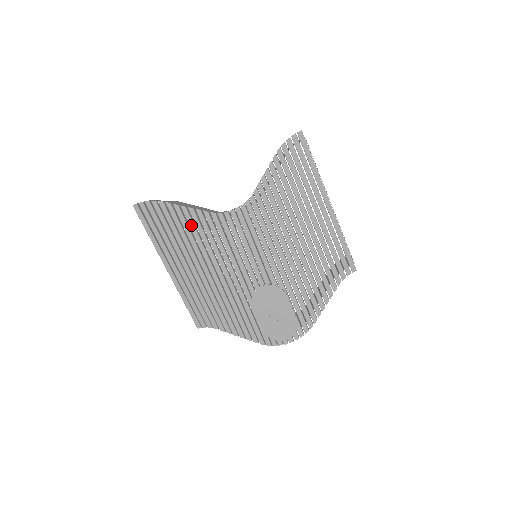
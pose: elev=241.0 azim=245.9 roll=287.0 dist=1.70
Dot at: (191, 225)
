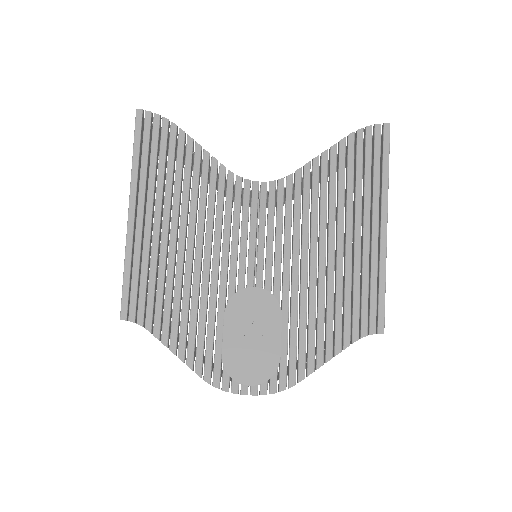
Dot at: (196, 171)
